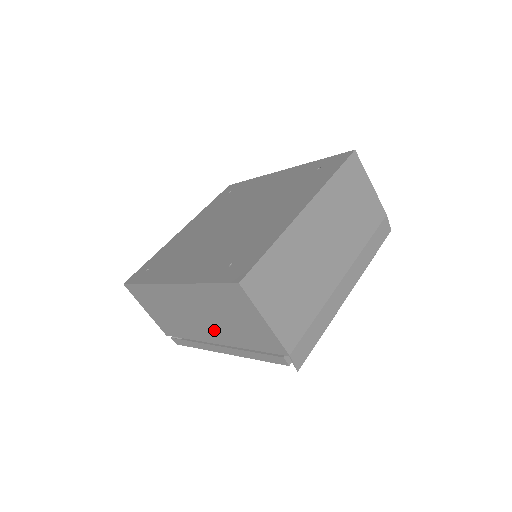
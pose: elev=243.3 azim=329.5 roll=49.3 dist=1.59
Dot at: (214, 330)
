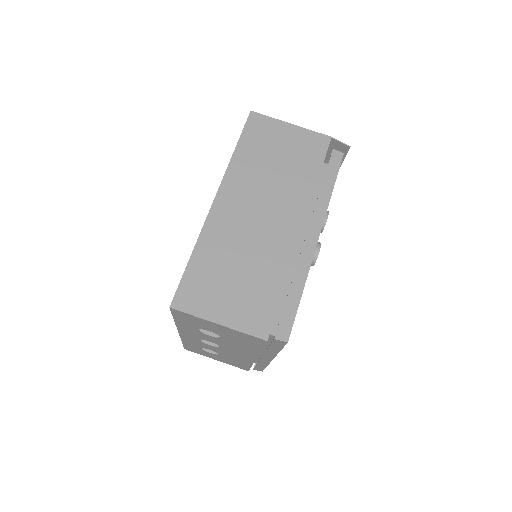
Dot at: (284, 207)
